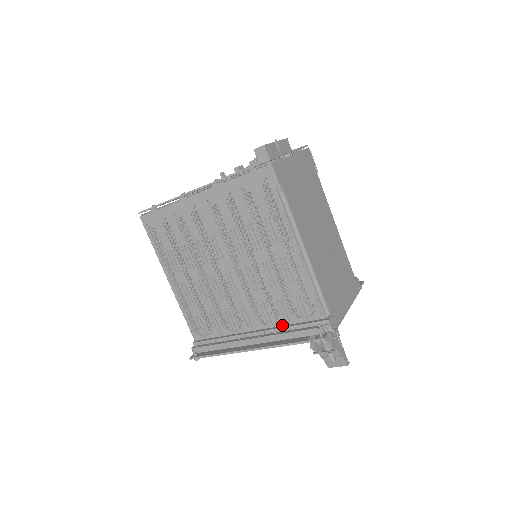
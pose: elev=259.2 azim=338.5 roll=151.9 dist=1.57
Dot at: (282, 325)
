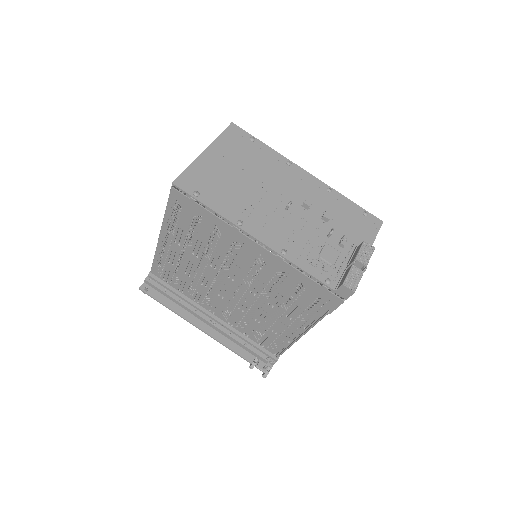
Dot at: (239, 331)
